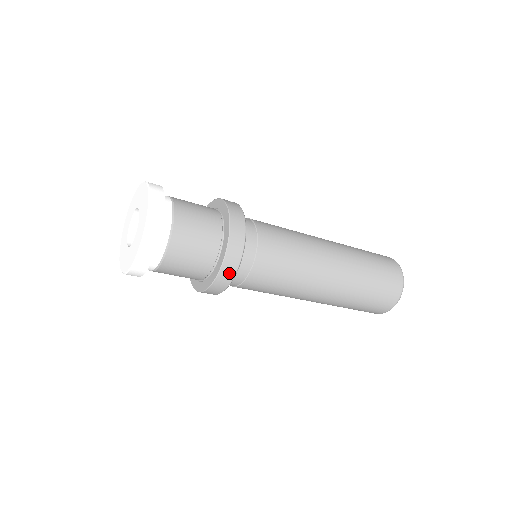
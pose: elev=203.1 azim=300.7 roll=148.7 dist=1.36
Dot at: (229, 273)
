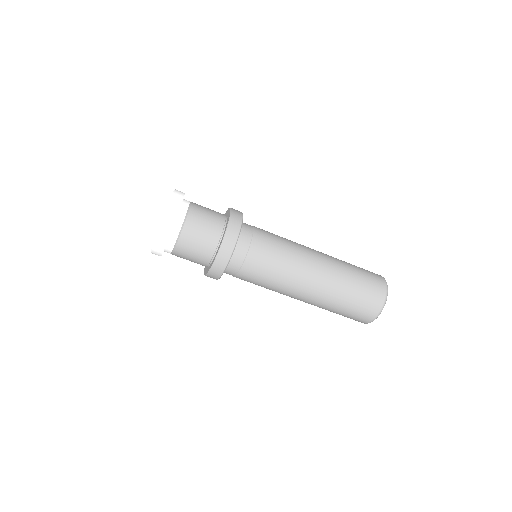
Dot at: (232, 238)
